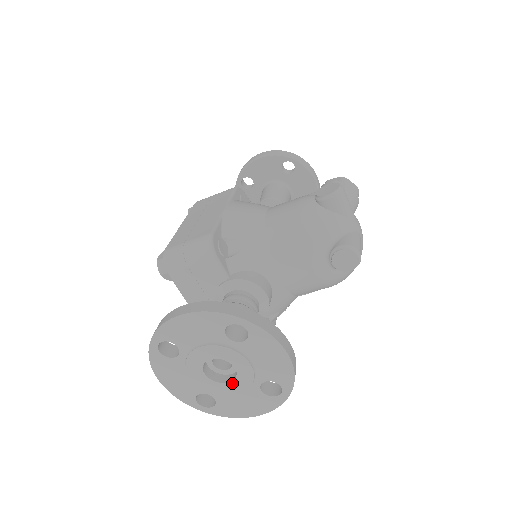
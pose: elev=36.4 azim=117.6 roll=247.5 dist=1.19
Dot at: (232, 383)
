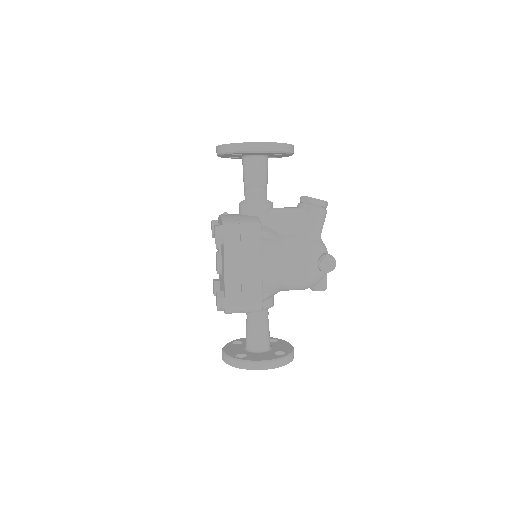
Dot at: occluded
